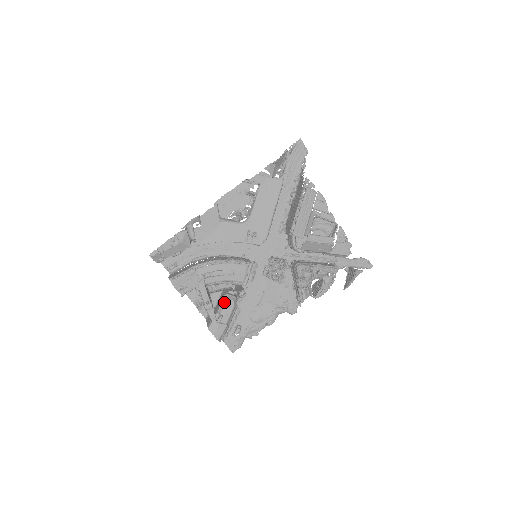
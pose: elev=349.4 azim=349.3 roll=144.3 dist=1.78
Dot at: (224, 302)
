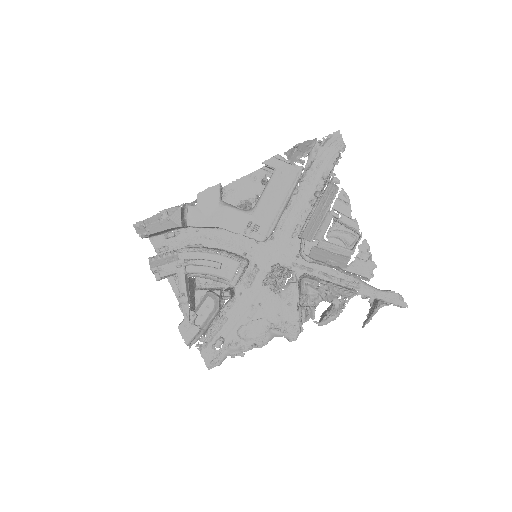
Dot at: (203, 300)
